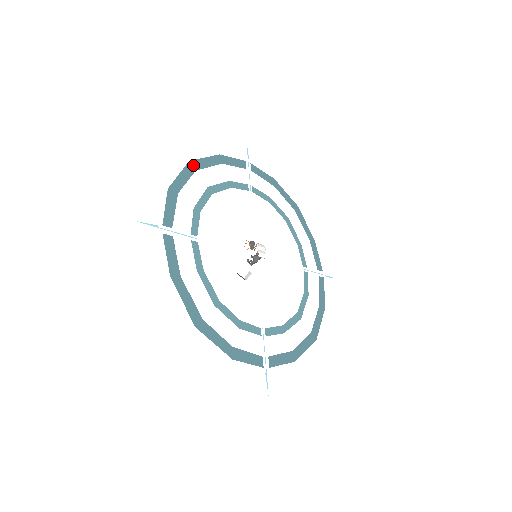
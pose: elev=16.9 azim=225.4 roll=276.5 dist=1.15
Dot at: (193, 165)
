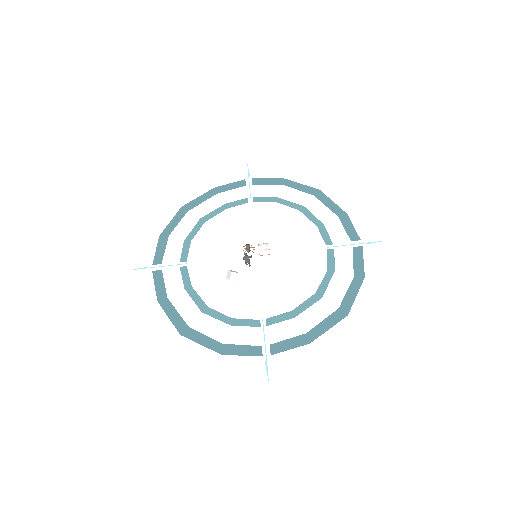
Dot at: (185, 208)
